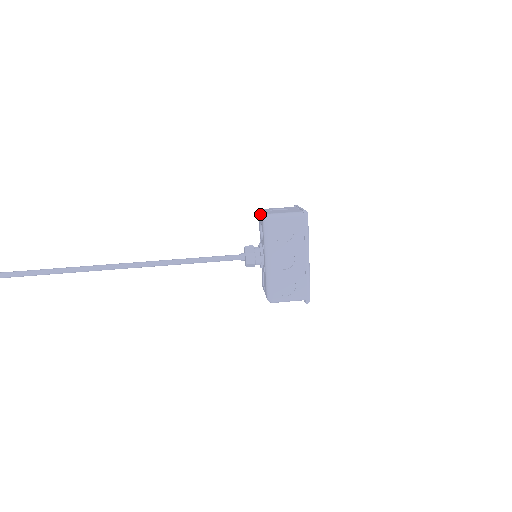
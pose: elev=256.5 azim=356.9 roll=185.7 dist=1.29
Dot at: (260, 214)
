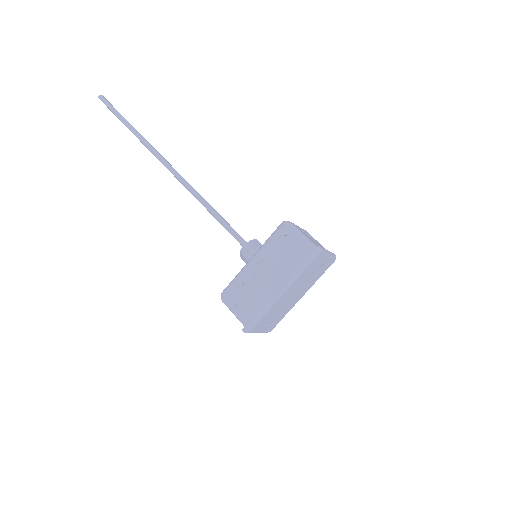
Dot at: occluded
